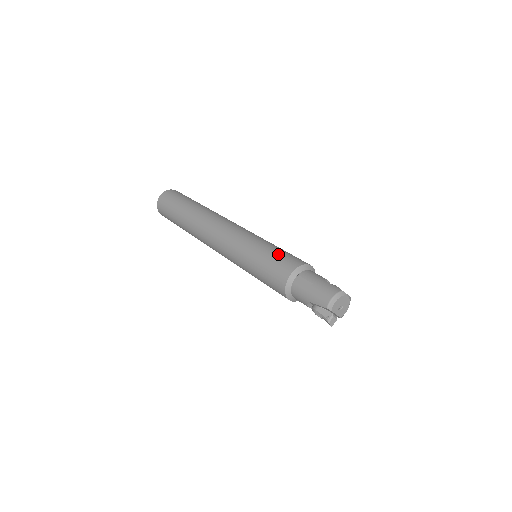
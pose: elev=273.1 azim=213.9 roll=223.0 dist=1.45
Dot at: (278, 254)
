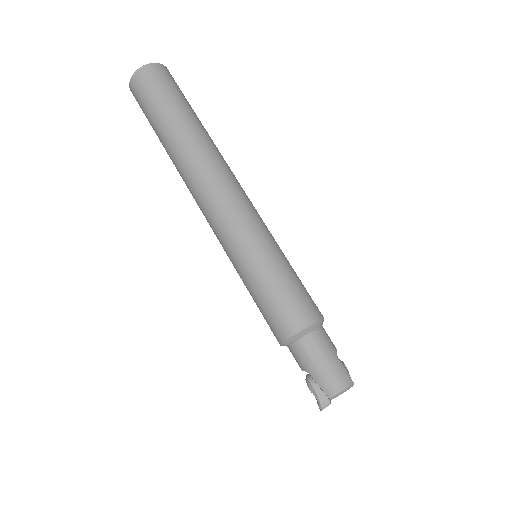
Dot at: (293, 287)
